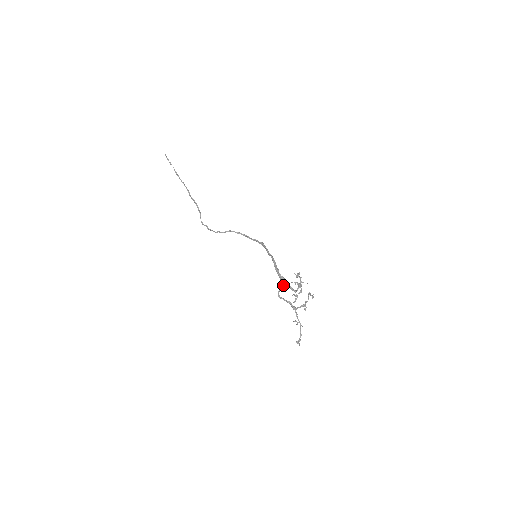
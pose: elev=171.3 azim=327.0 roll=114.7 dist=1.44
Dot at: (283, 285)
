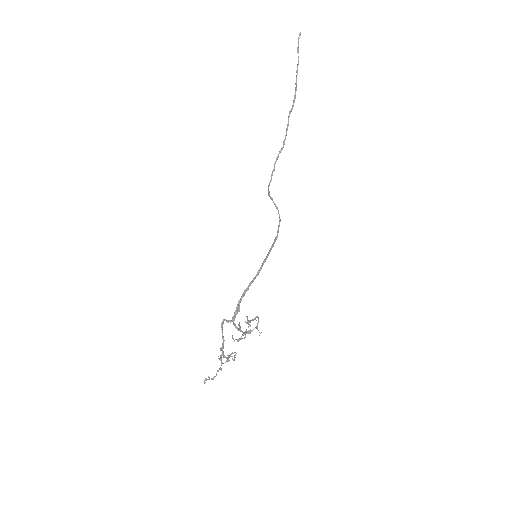
Dot at: (232, 317)
